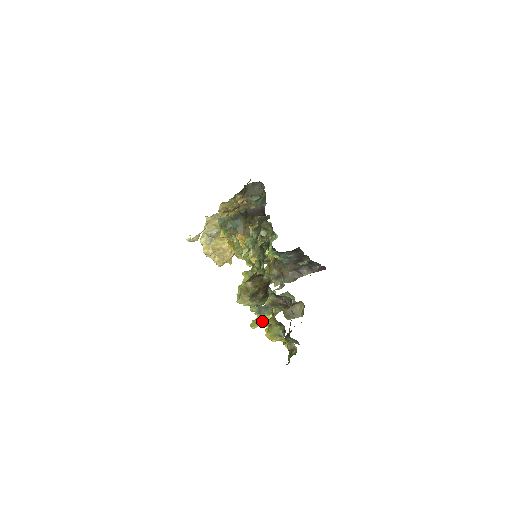
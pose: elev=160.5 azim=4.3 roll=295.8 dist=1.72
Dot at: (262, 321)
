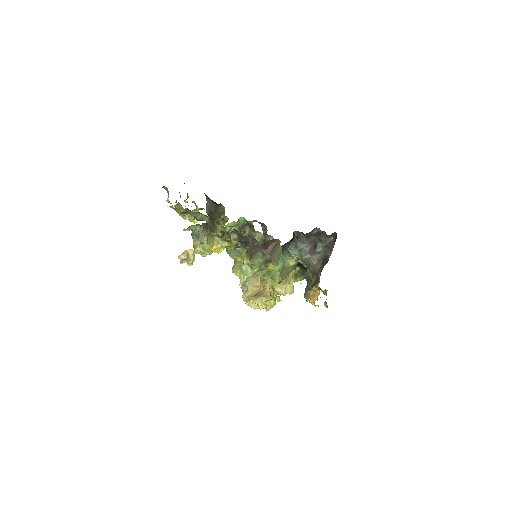
Dot at: (270, 292)
